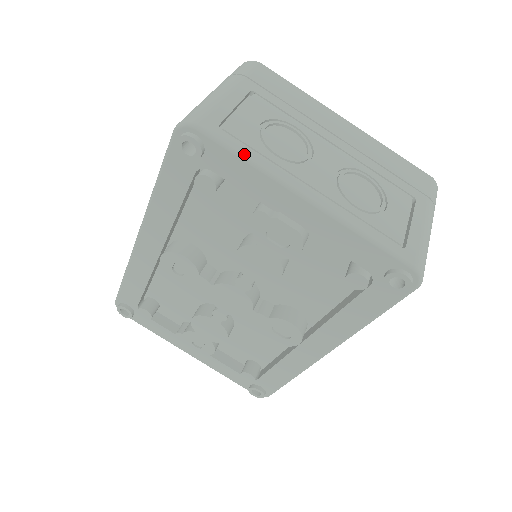
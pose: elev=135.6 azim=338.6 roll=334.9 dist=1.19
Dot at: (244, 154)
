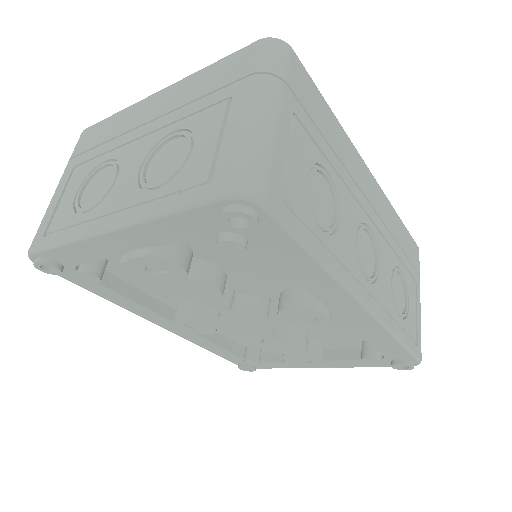
Dot at: (59, 242)
